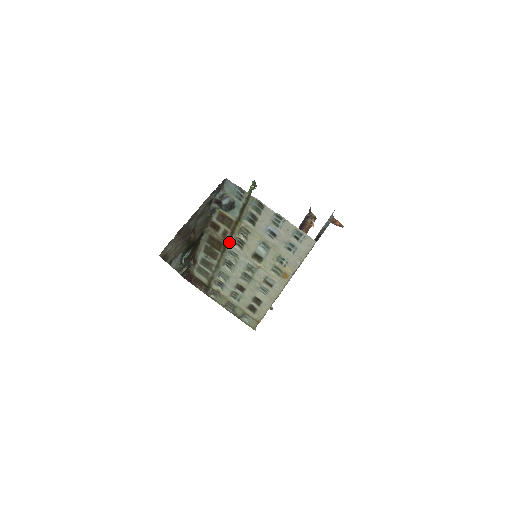
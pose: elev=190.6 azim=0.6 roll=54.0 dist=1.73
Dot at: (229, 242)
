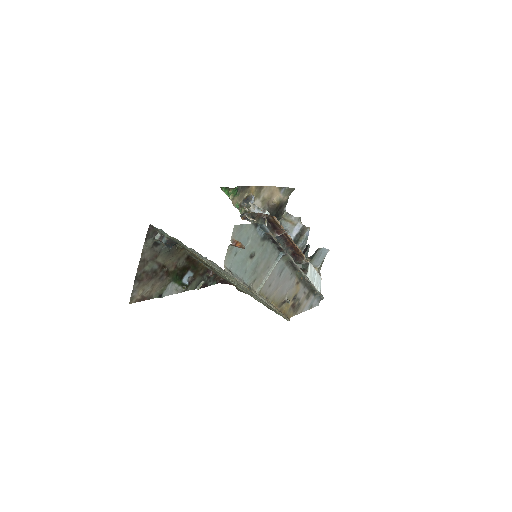
Dot at: (204, 262)
